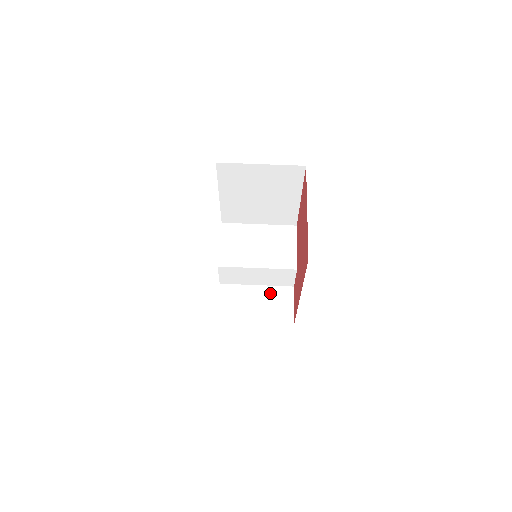
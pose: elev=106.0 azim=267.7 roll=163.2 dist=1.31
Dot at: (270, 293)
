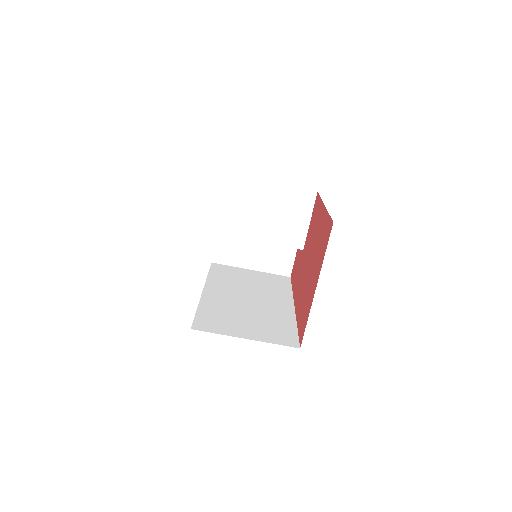
Dot at: occluded
